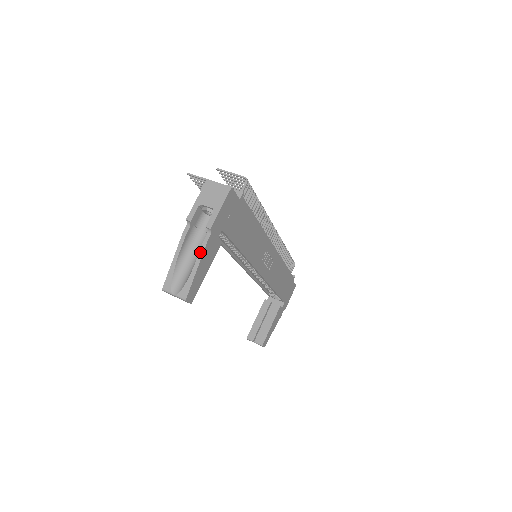
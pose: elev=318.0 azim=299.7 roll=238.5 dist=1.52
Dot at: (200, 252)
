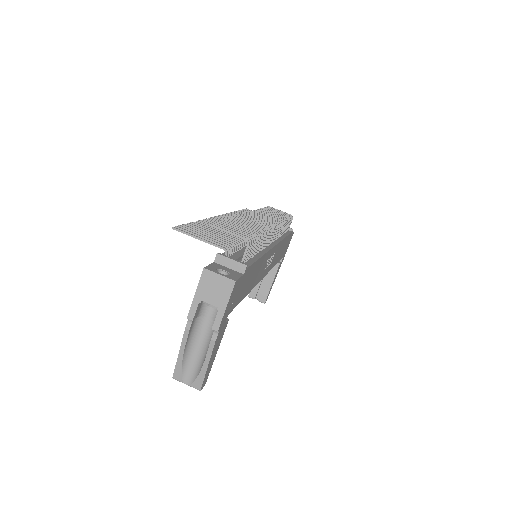
Dot at: (209, 350)
